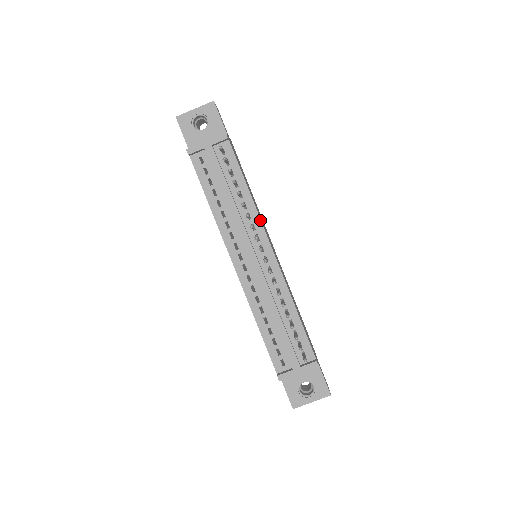
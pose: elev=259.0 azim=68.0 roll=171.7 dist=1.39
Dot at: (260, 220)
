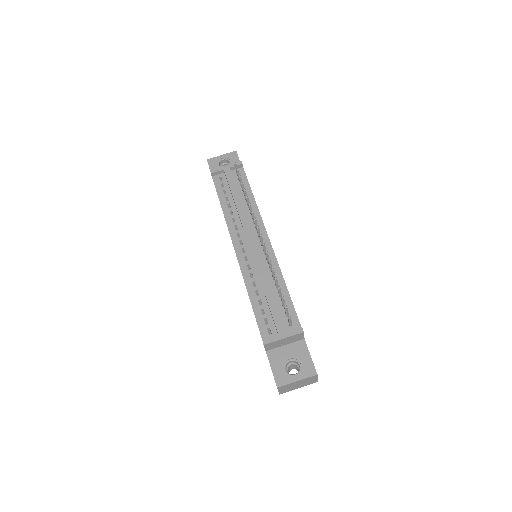
Dot at: (261, 217)
